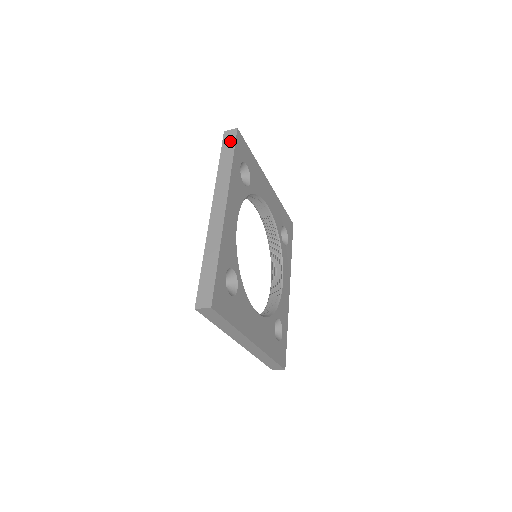
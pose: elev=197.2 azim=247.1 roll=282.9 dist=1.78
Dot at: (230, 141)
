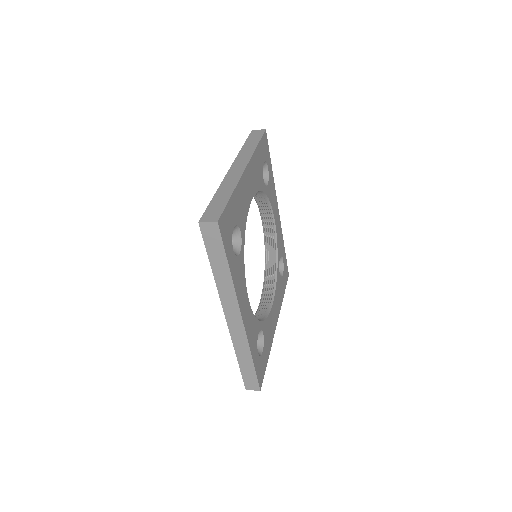
Dot at: (214, 241)
